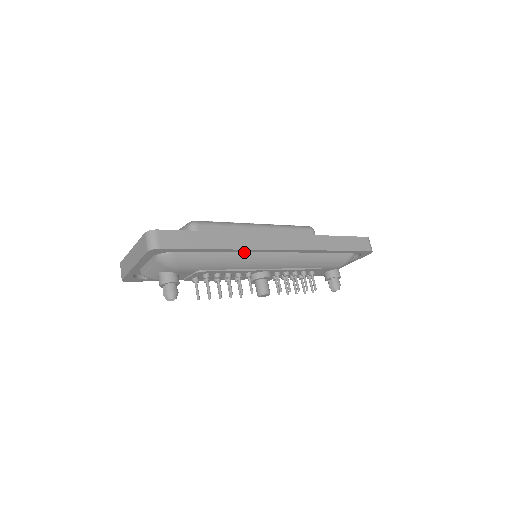
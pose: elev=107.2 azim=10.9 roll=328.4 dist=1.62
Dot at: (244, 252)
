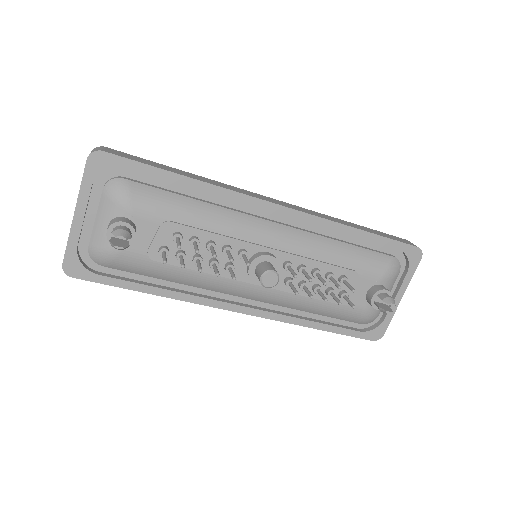
Dot at: (228, 208)
